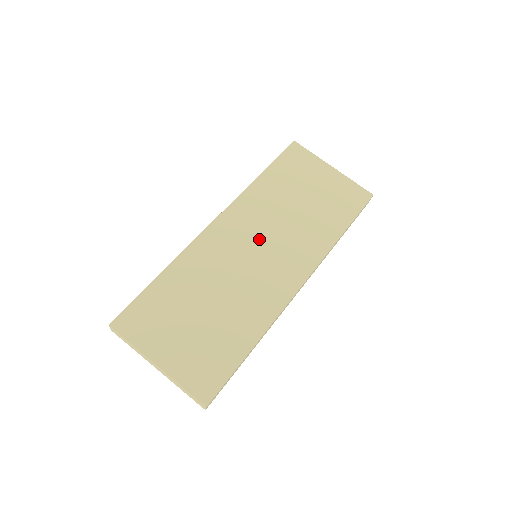
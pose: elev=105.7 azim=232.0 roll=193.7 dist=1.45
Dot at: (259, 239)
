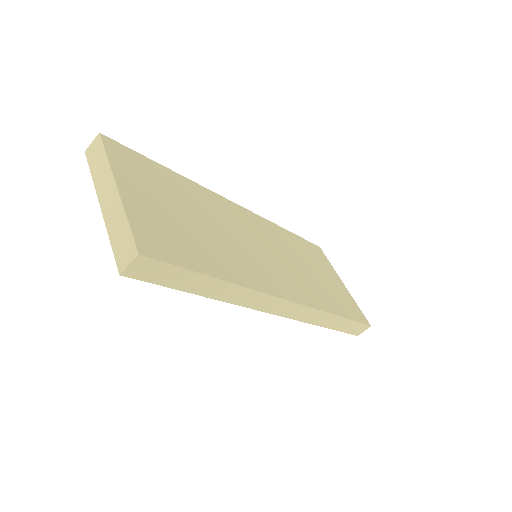
Dot at: (269, 247)
